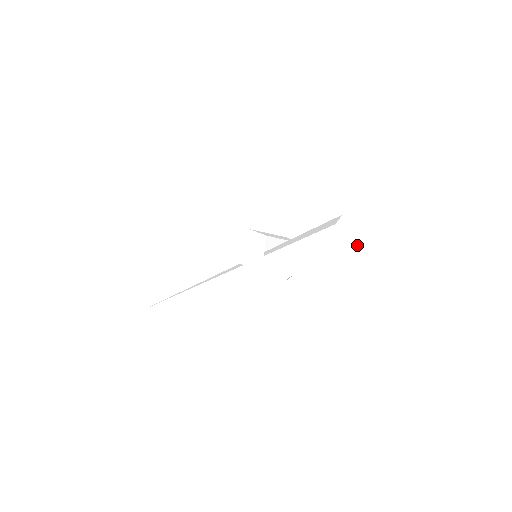
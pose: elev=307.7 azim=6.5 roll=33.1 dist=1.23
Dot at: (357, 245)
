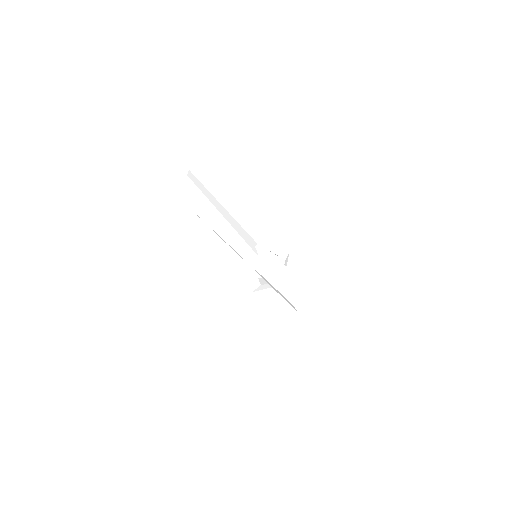
Dot at: occluded
